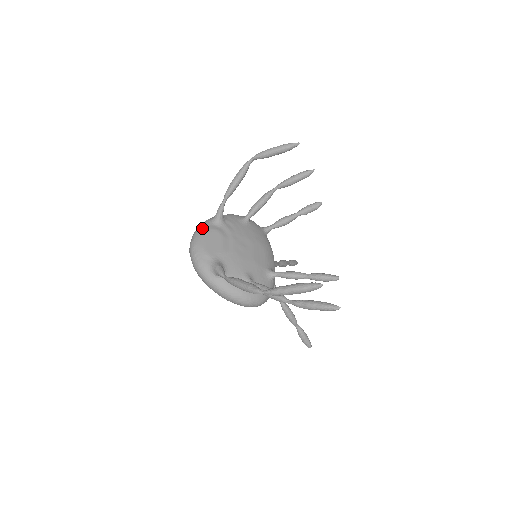
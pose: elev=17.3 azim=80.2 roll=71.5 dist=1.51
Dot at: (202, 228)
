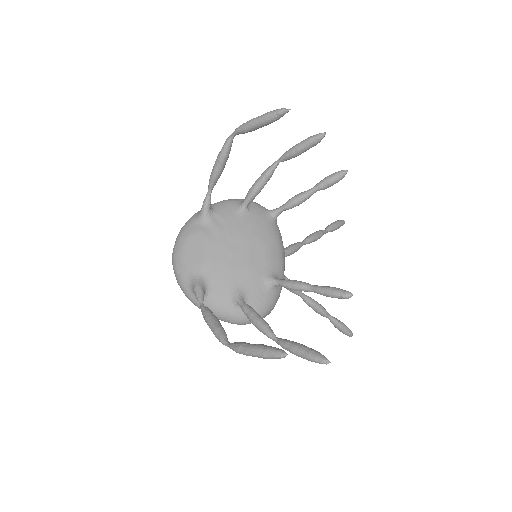
Dot at: (185, 230)
